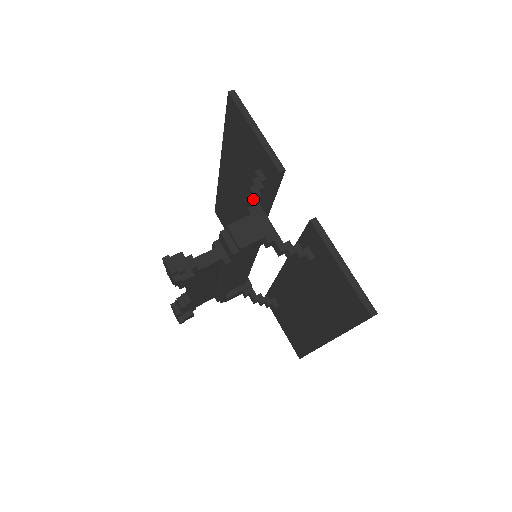
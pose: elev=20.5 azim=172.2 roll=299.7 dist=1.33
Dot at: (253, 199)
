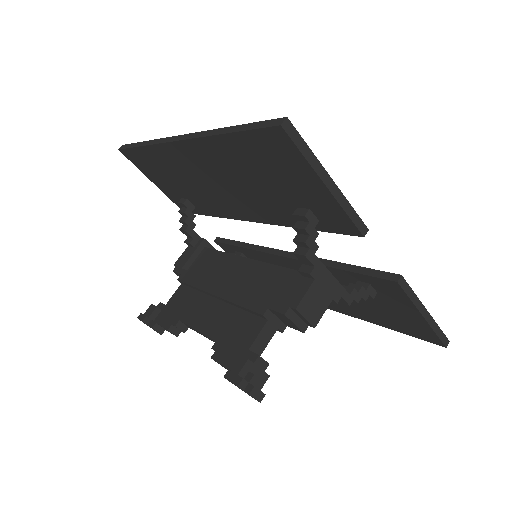
Dot at: (312, 257)
